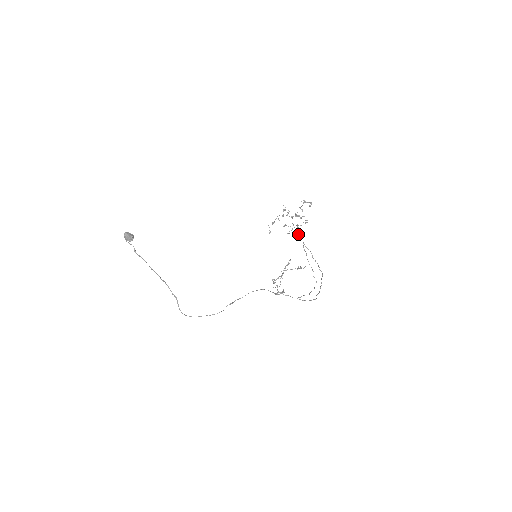
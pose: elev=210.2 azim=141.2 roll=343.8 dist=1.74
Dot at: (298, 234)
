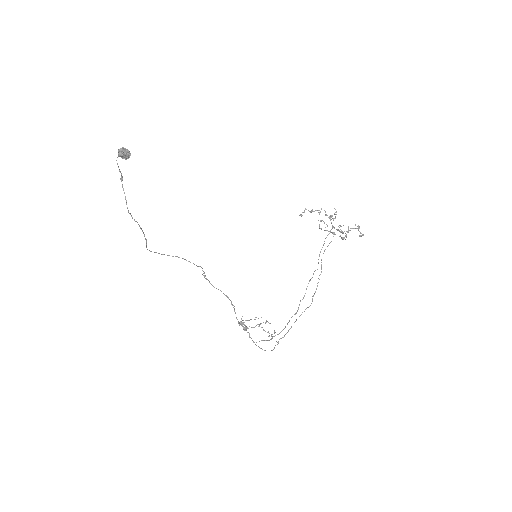
Dot at: occluded
